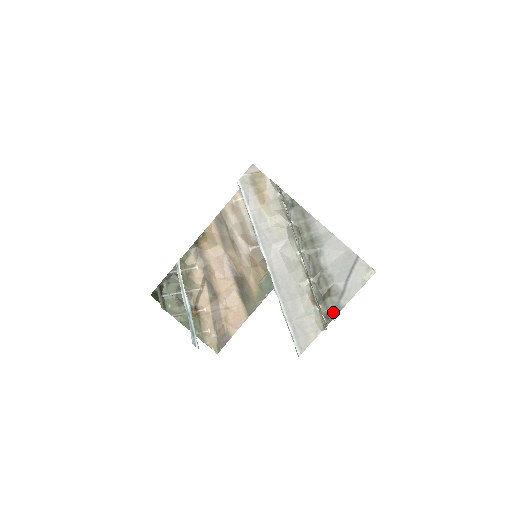
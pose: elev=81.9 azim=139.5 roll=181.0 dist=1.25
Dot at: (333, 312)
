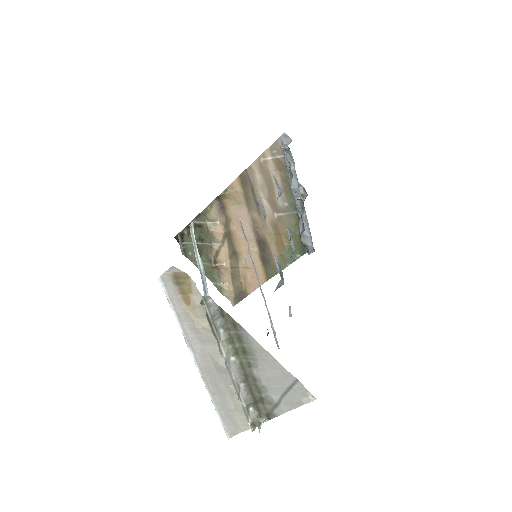
Dot at: (265, 417)
